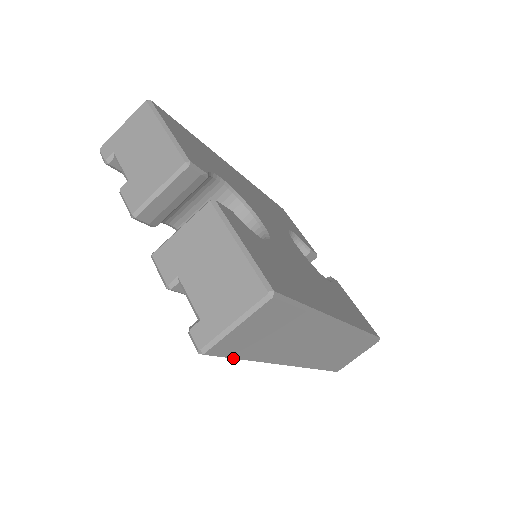
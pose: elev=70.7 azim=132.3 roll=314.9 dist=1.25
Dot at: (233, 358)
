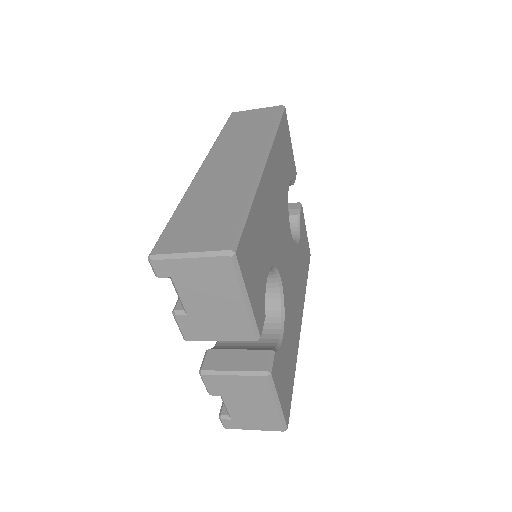
Dot at: occluded
